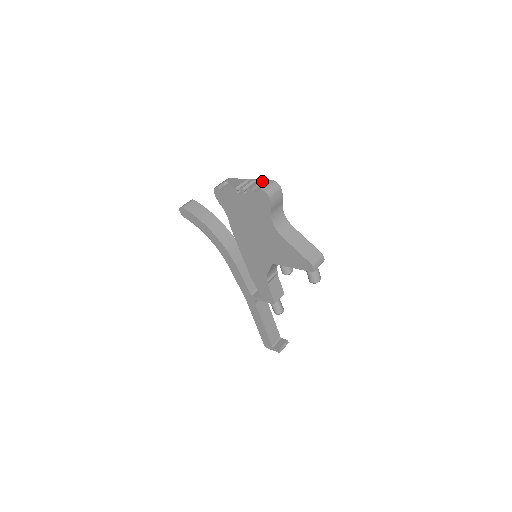
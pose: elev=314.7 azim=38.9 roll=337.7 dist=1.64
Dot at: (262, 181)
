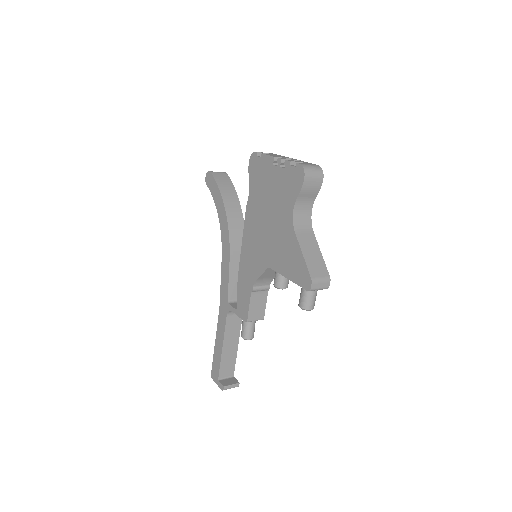
Dot at: (306, 162)
